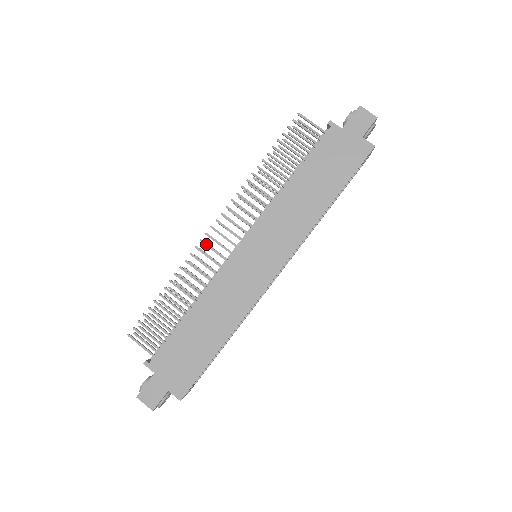
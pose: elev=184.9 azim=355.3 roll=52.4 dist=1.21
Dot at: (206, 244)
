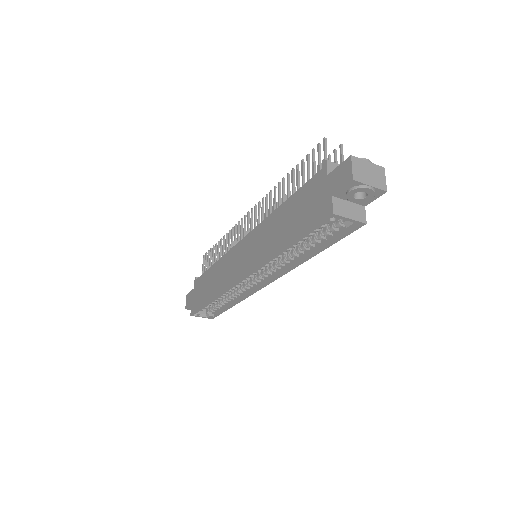
Dot at: (241, 223)
